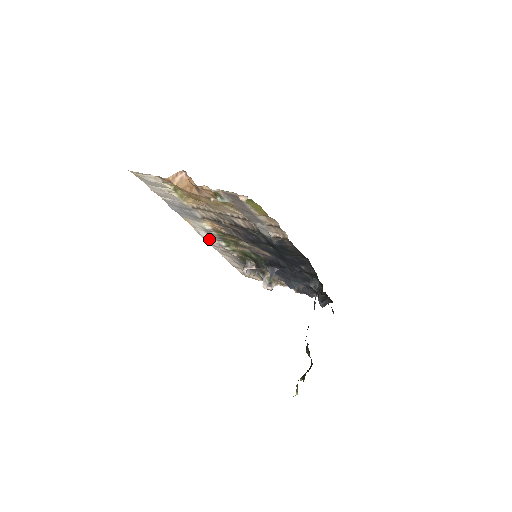
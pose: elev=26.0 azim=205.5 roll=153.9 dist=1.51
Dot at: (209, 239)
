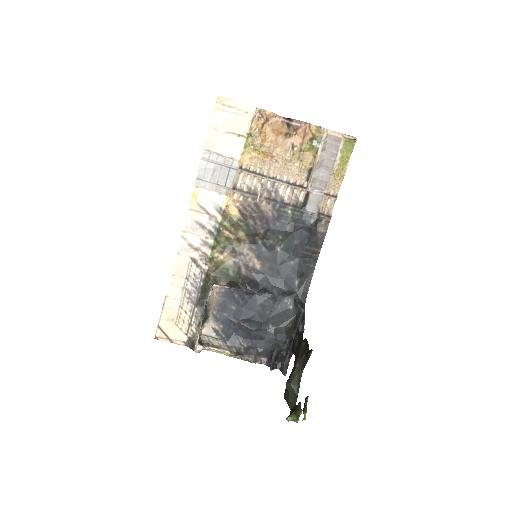
Dot at: (193, 234)
